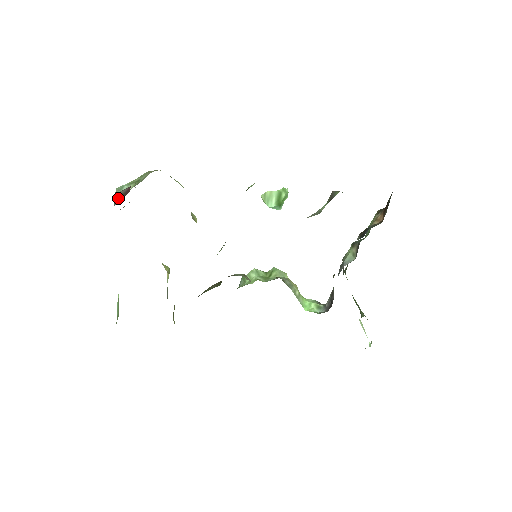
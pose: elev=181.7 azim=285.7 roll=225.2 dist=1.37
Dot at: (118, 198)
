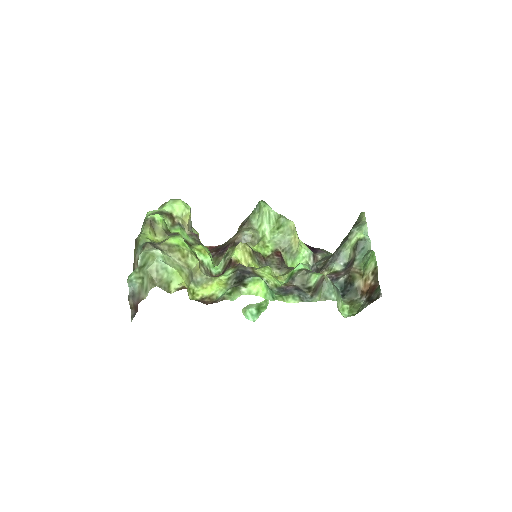
Dot at: (132, 307)
